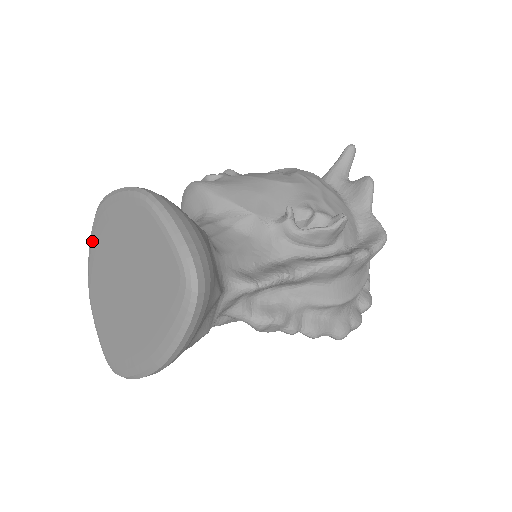
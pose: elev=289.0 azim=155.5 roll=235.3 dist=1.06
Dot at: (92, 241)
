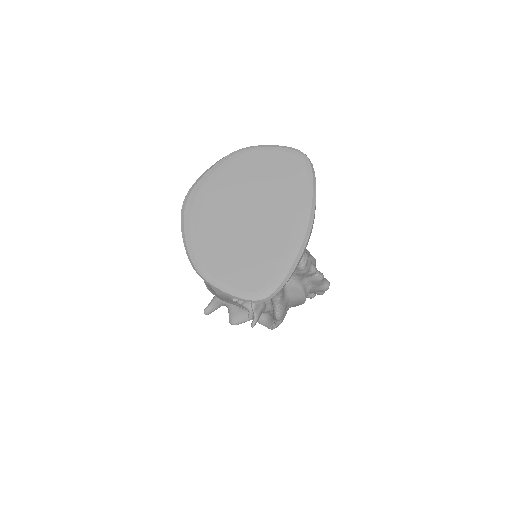
Dot at: (189, 225)
